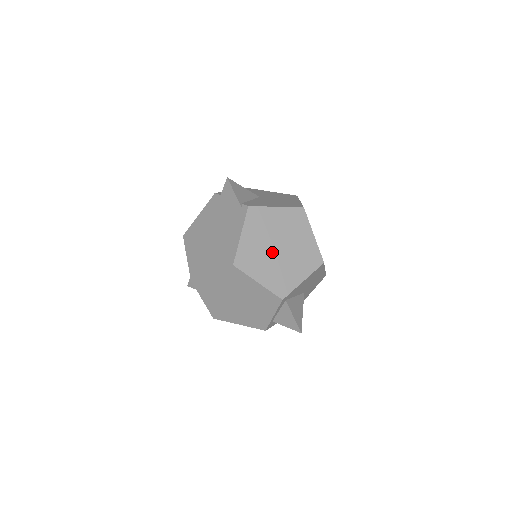
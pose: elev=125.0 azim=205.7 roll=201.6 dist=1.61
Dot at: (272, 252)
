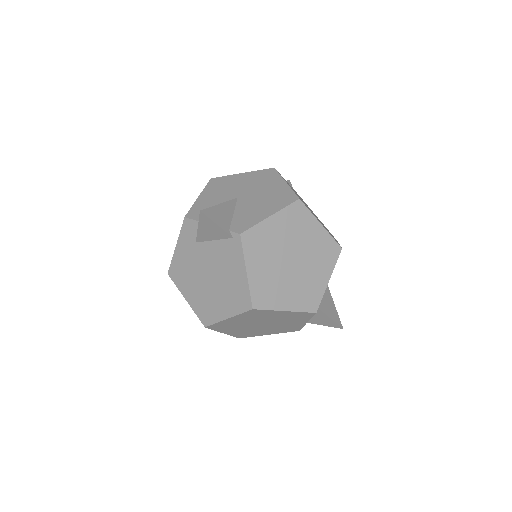
Dot at: (286, 270)
